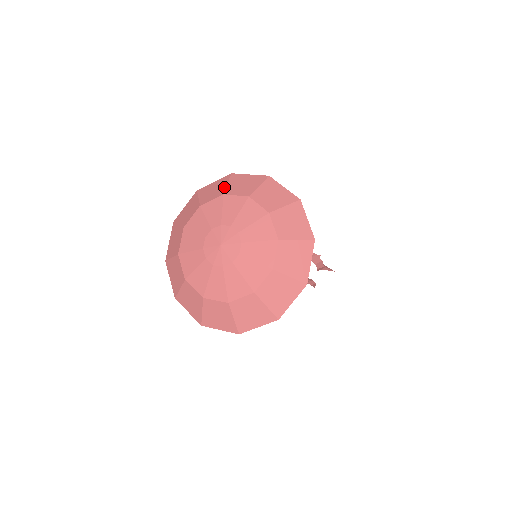
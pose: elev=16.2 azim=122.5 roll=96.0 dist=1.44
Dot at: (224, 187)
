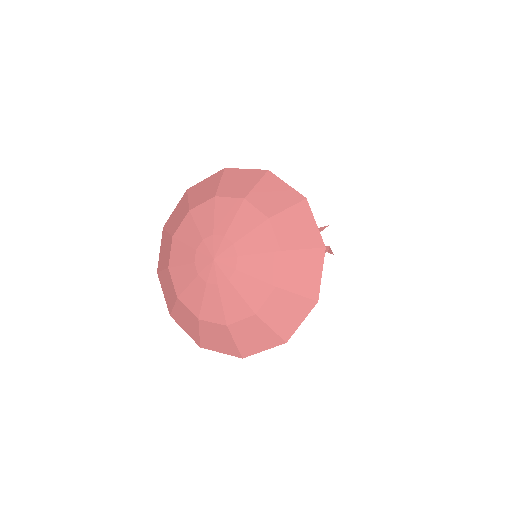
Dot at: (168, 236)
